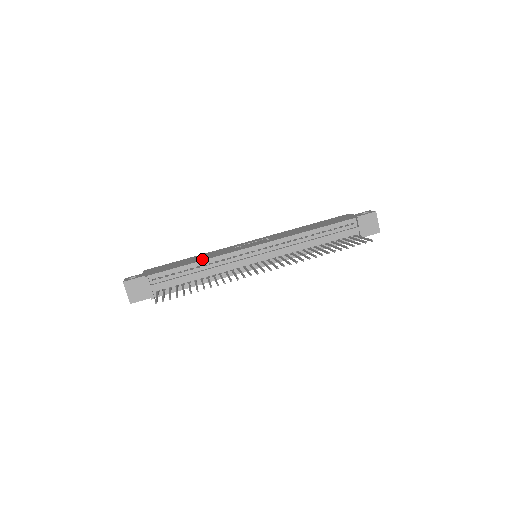
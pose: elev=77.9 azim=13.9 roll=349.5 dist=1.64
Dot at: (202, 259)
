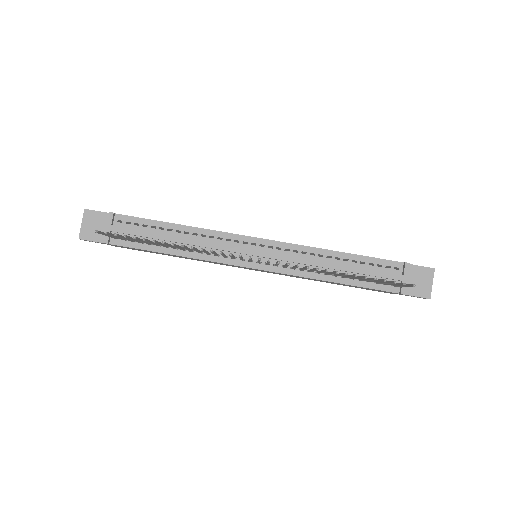
Dot at: (188, 226)
